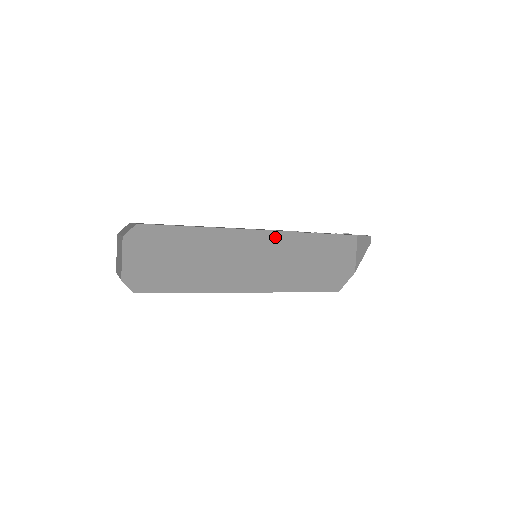
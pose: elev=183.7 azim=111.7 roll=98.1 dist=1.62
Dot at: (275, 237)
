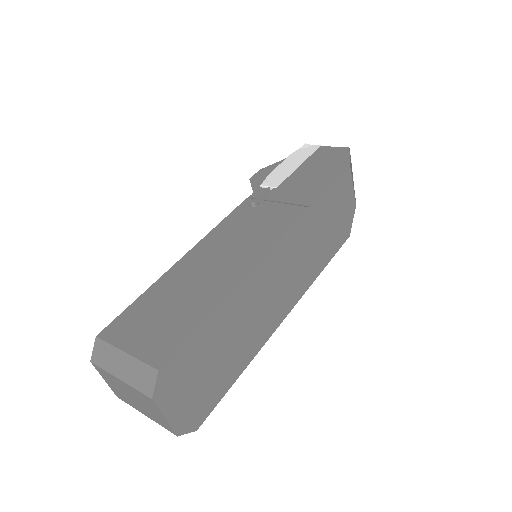
Dot at: (290, 238)
